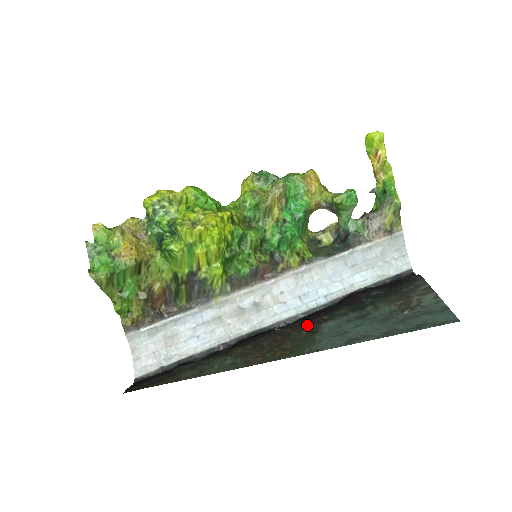
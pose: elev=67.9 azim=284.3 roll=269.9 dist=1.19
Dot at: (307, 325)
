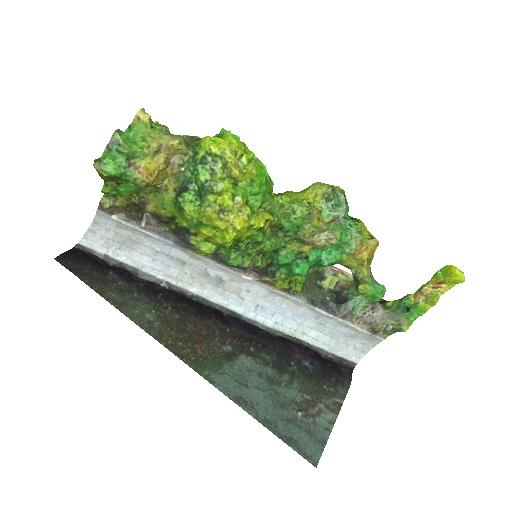
Dot at: (233, 343)
